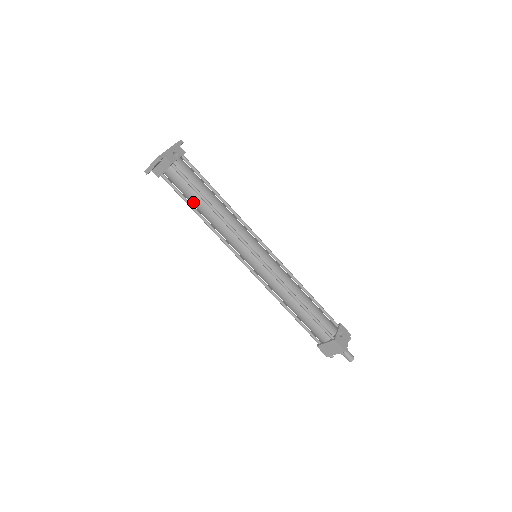
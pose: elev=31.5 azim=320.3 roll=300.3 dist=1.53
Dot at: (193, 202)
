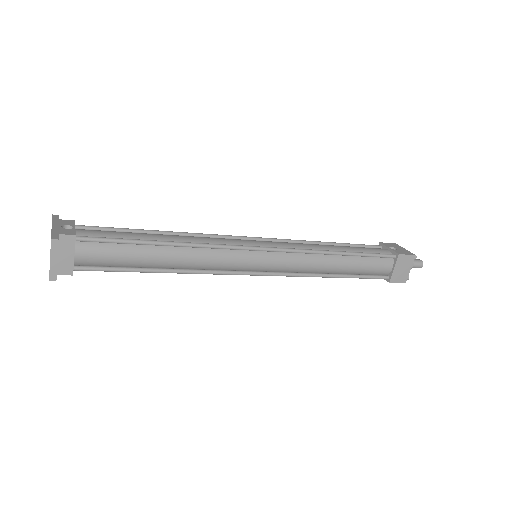
Dot at: (141, 261)
